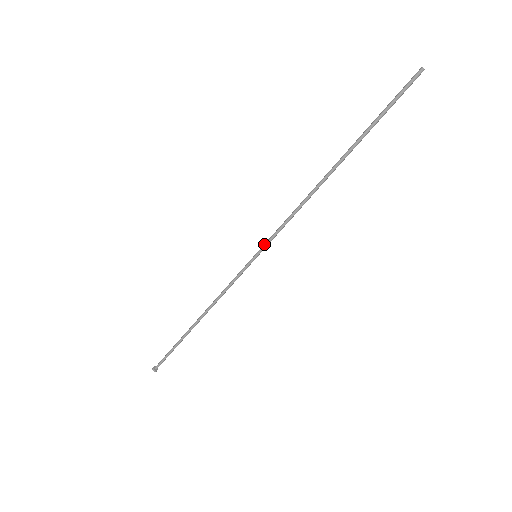
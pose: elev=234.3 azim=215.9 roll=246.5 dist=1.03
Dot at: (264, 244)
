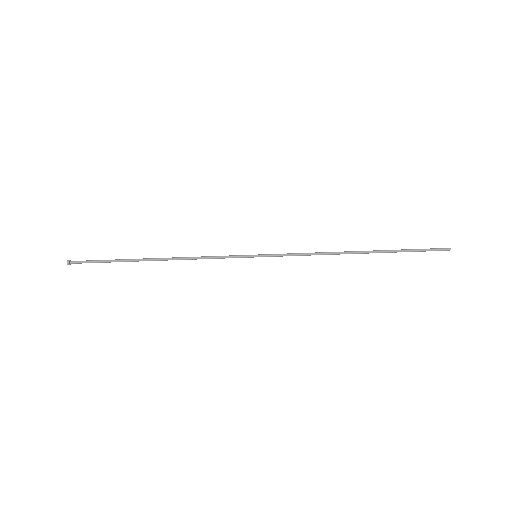
Dot at: (271, 254)
